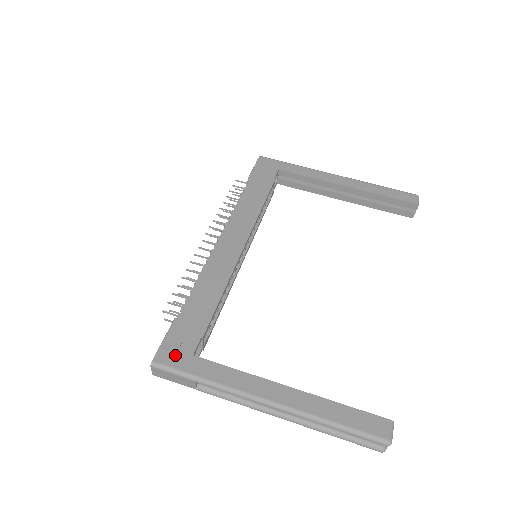
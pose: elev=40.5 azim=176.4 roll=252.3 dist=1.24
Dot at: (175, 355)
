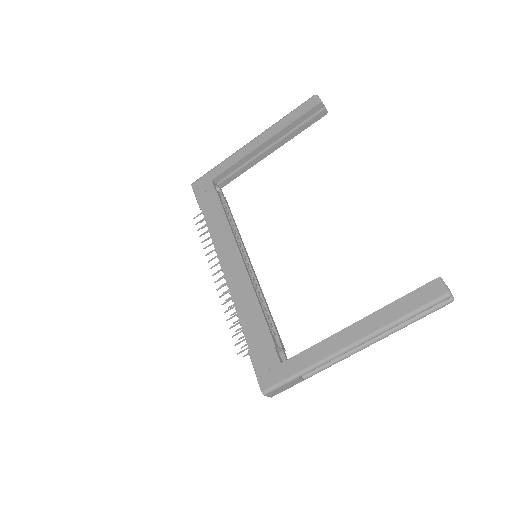
Dot at: (271, 374)
